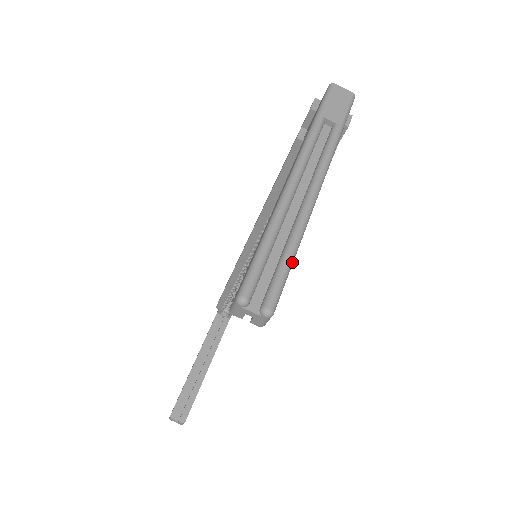
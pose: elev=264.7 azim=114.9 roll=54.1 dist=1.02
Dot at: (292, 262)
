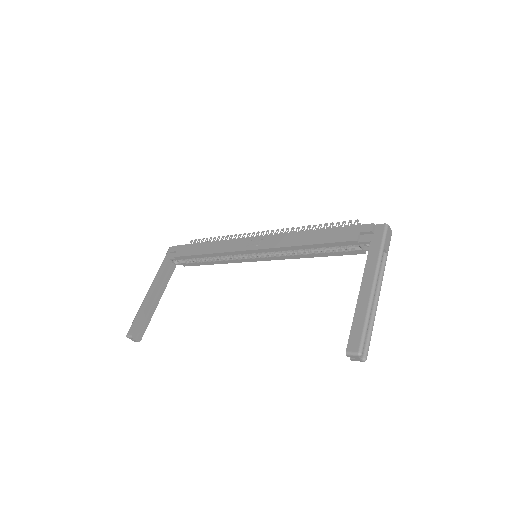
Dot at: (371, 335)
